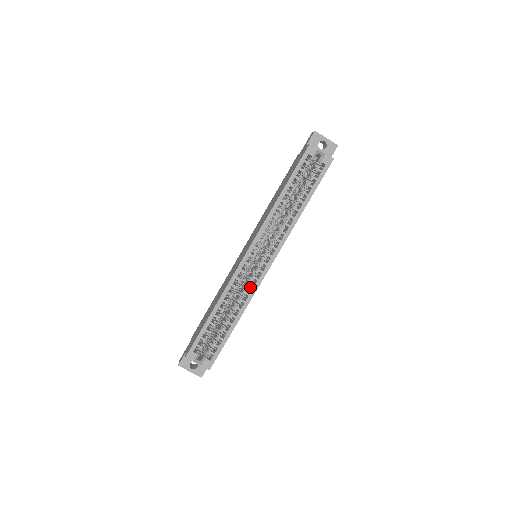
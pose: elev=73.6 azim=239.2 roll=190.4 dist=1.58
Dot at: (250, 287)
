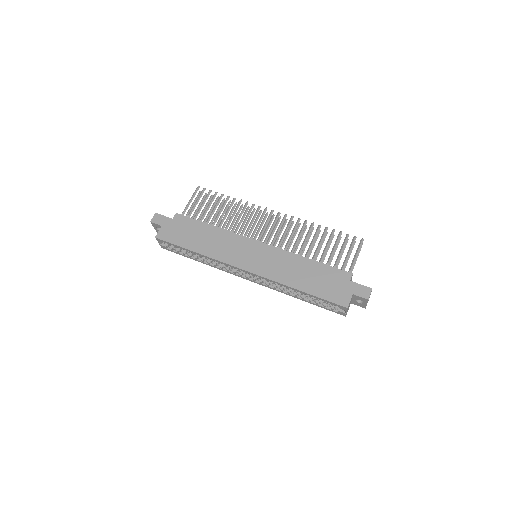
Dot at: occluded
